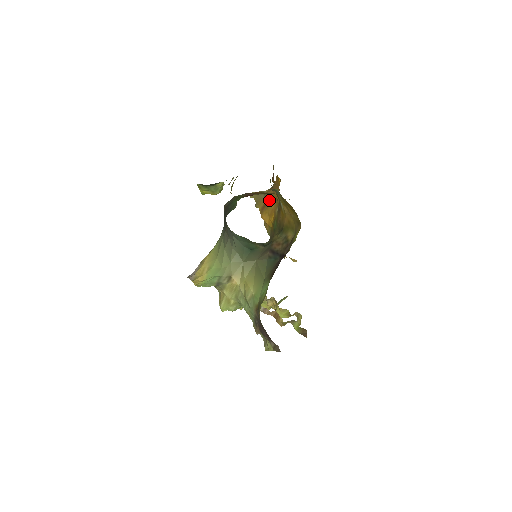
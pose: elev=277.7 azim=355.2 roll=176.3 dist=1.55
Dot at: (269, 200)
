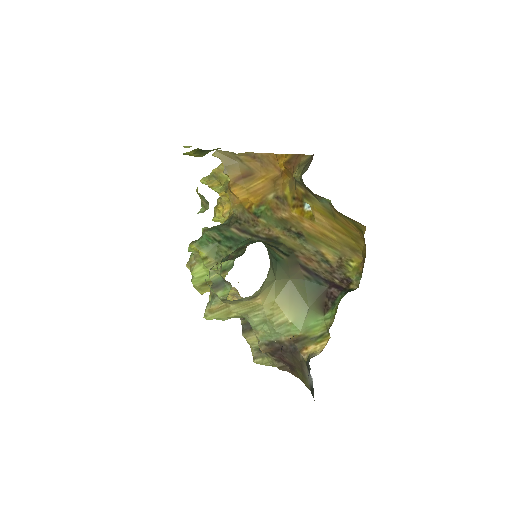
Dot at: (252, 174)
